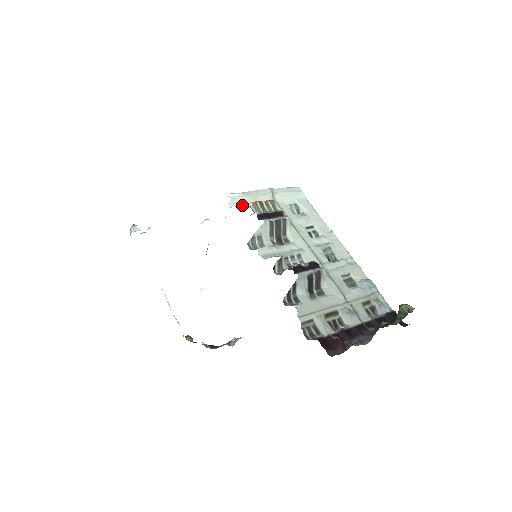
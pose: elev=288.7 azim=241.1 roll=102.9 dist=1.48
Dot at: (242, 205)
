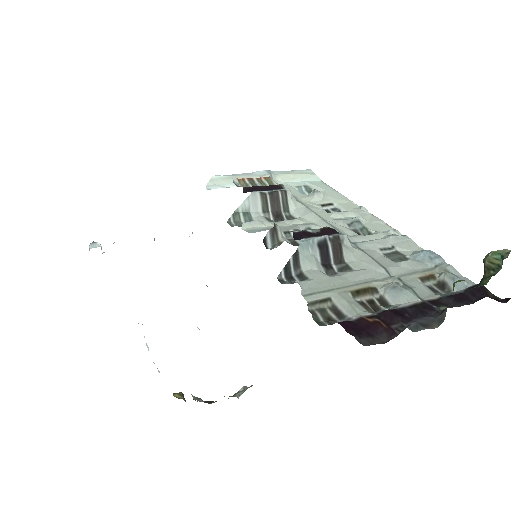
Dot at: (226, 187)
